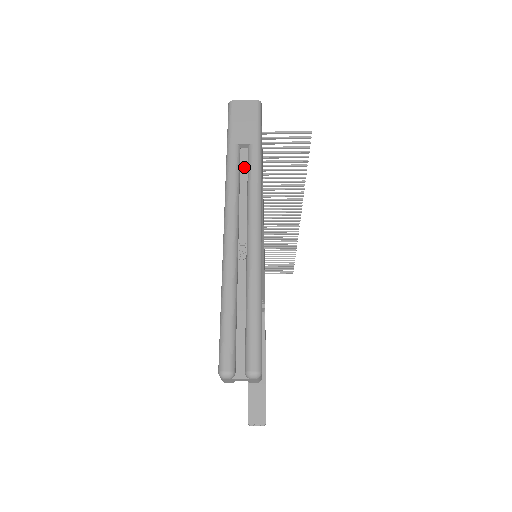
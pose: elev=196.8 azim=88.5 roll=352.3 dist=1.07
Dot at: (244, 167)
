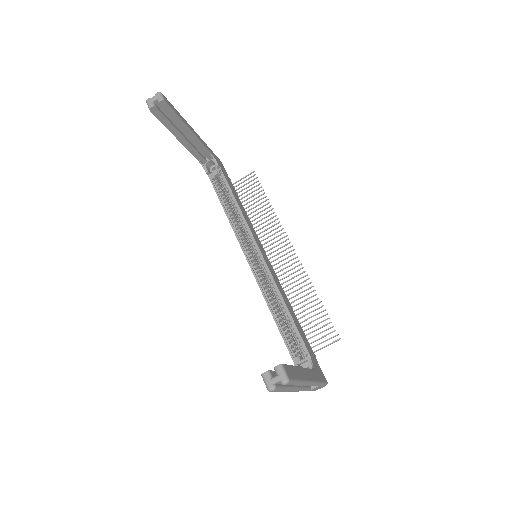
Dot at: occluded
